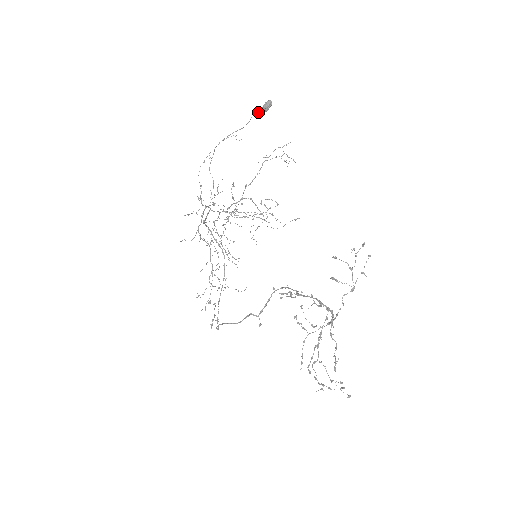
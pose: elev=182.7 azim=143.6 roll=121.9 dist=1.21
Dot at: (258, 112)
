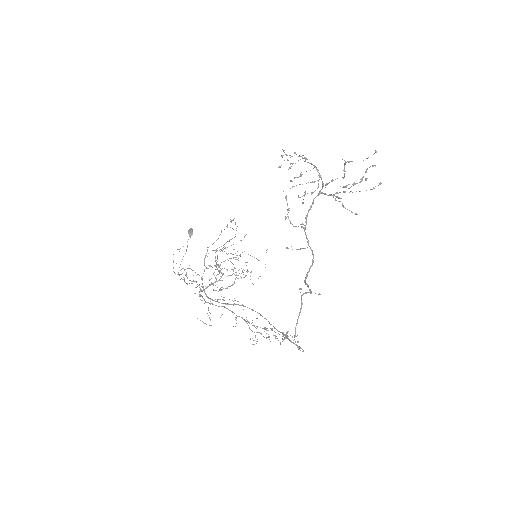
Dot at: (188, 239)
